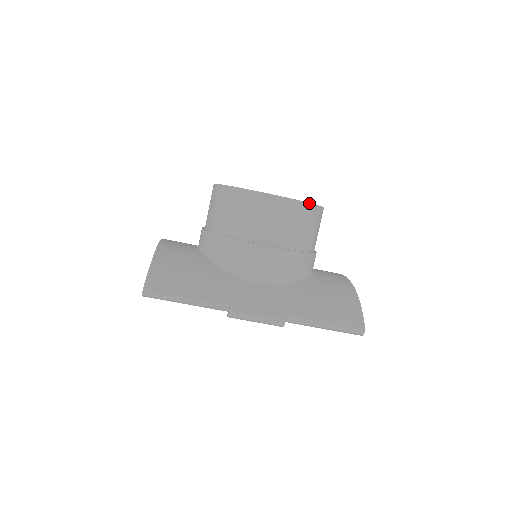
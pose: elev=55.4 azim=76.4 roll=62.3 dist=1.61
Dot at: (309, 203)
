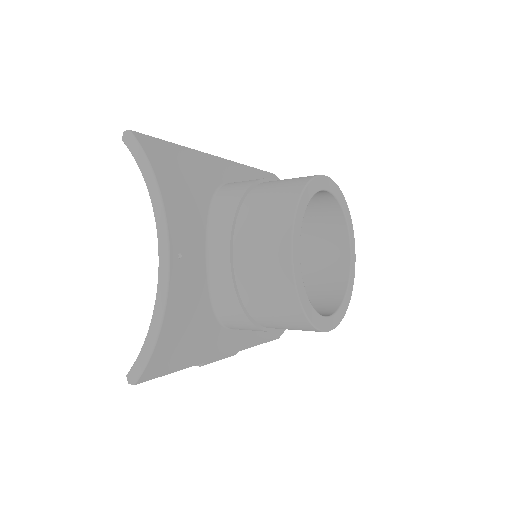
Dot at: occluded
